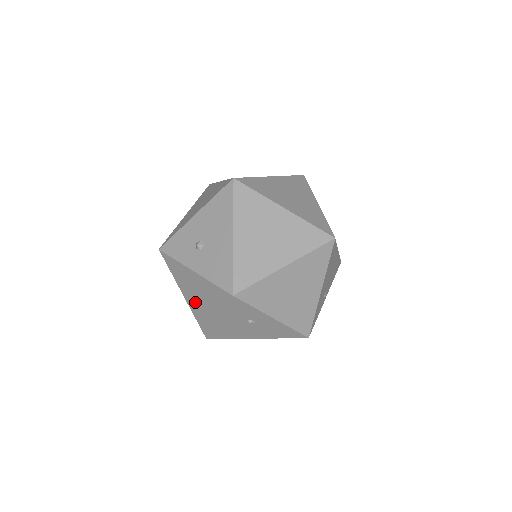
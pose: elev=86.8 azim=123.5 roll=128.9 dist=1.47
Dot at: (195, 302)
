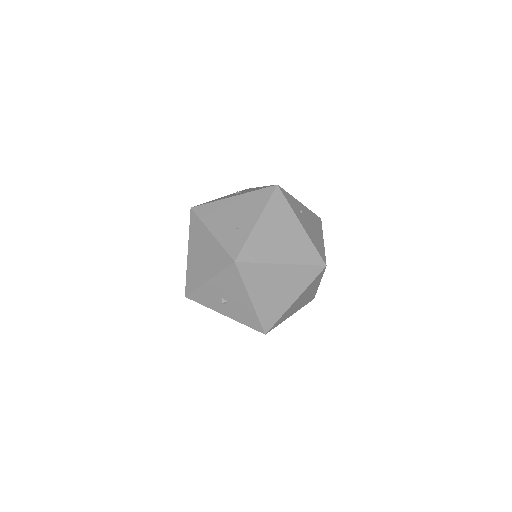
Dot at: occluded
